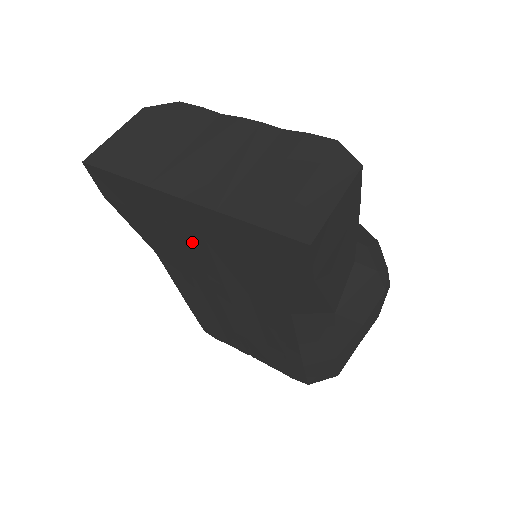
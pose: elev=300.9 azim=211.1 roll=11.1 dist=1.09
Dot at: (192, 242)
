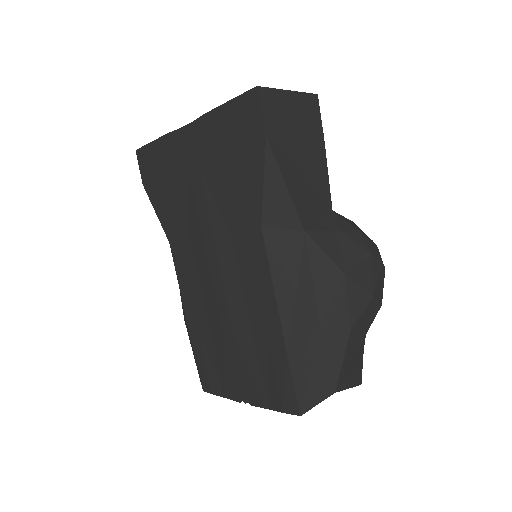
Dot at: (192, 182)
